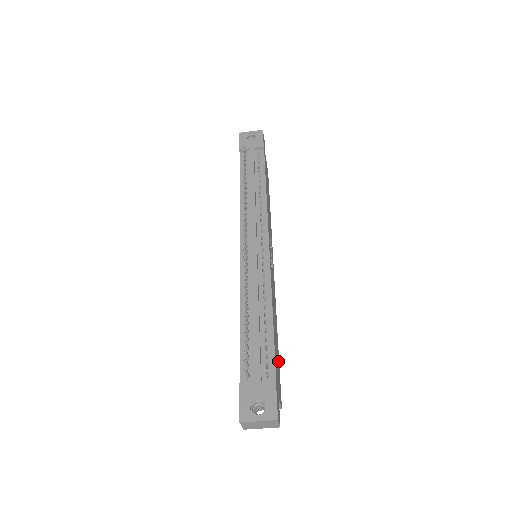
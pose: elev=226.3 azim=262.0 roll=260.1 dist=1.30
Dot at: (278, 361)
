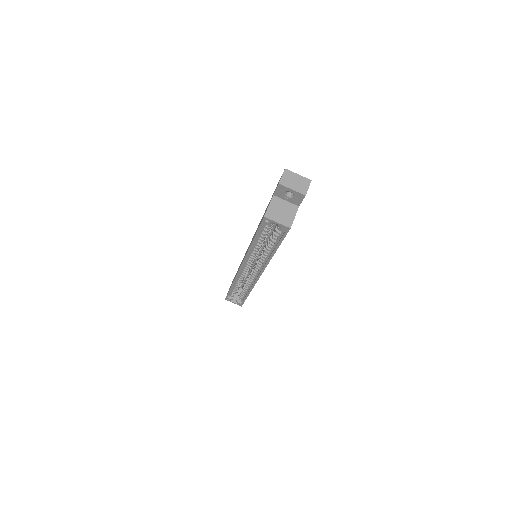
Dot at: occluded
